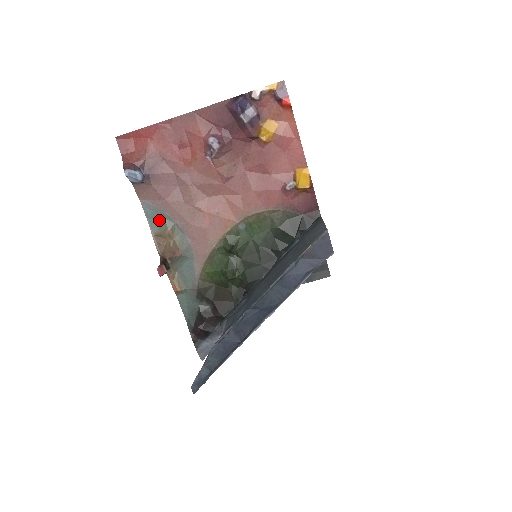
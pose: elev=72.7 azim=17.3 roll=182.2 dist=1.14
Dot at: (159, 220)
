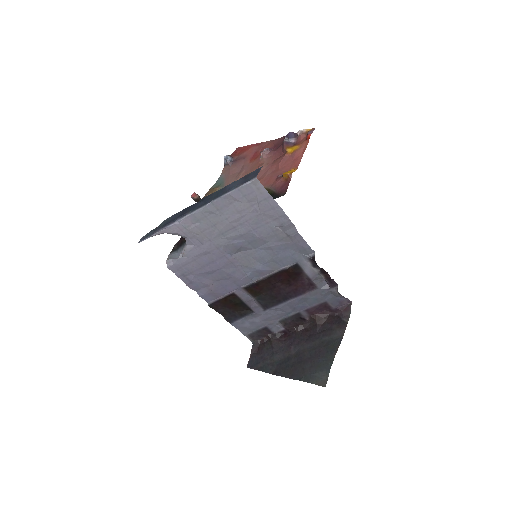
Dot at: (219, 184)
